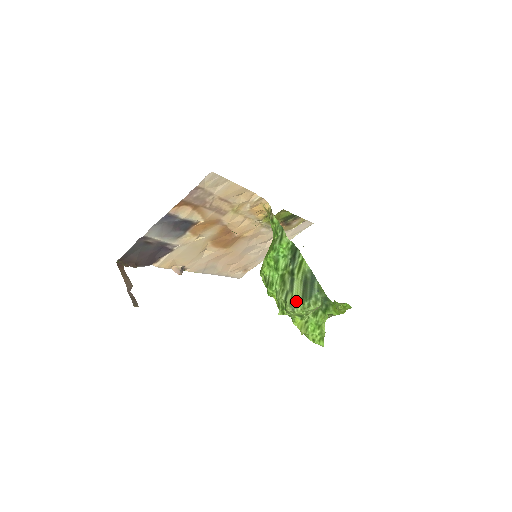
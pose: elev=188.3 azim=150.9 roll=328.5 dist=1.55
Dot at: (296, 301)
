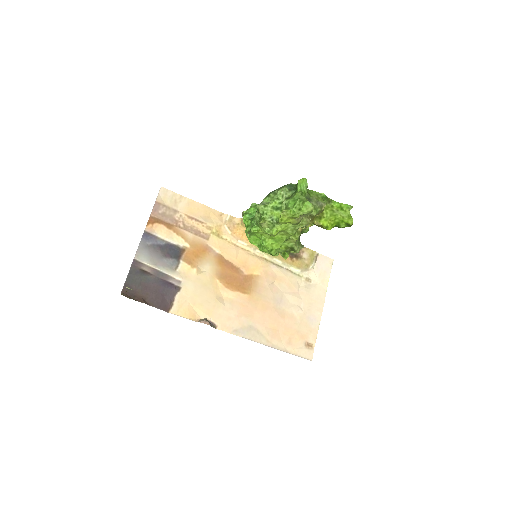
Dot at: (263, 200)
